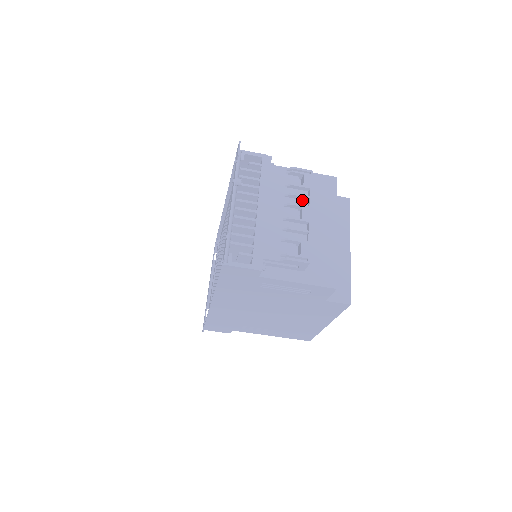
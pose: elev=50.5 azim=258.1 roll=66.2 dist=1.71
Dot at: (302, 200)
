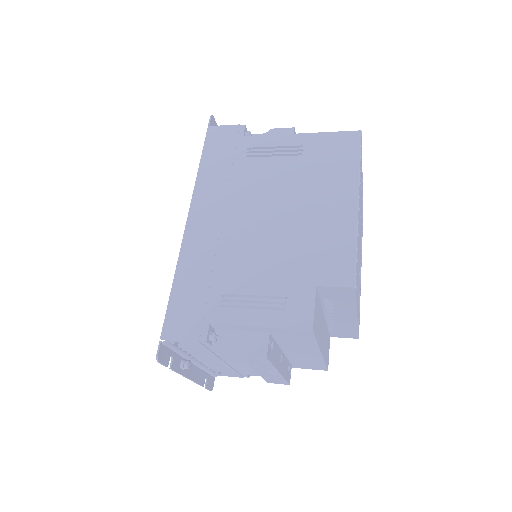
Dot at: occluded
